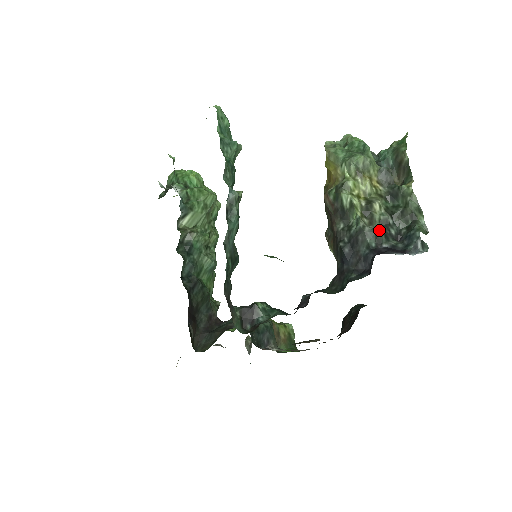
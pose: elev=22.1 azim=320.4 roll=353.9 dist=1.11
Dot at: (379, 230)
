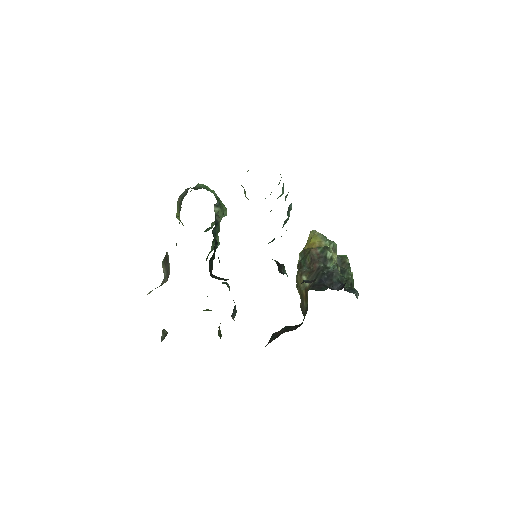
Dot at: (343, 277)
